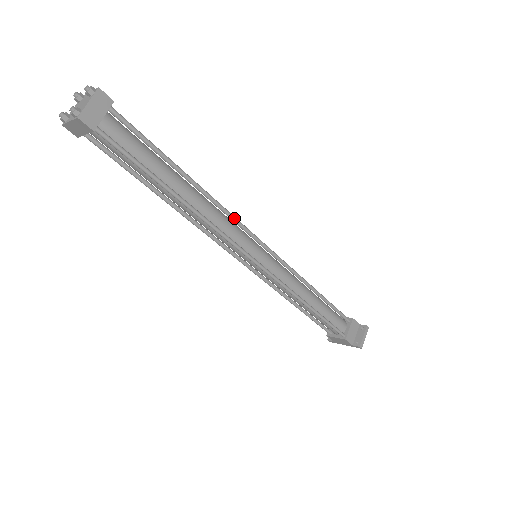
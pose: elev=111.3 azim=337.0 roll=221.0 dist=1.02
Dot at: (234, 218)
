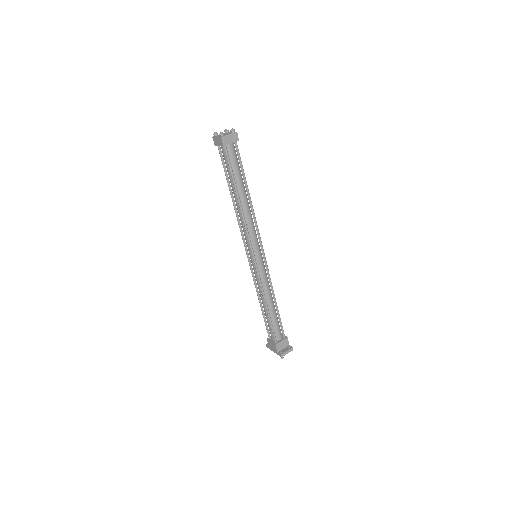
Dot at: (257, 227)
